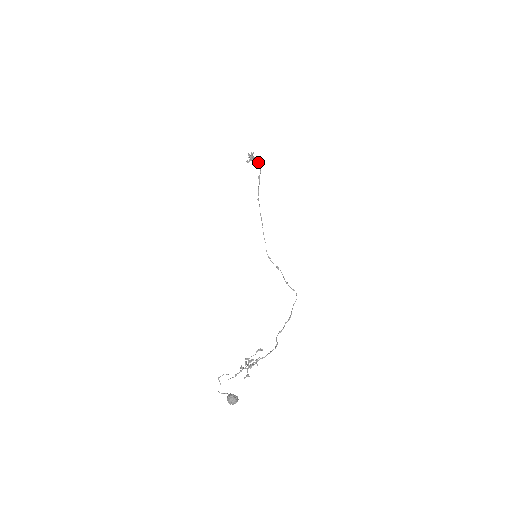
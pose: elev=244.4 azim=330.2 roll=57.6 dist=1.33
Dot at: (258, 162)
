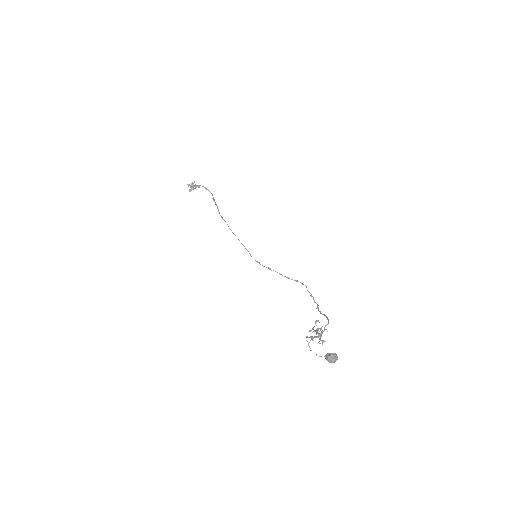
Dot at: (206, 188)
